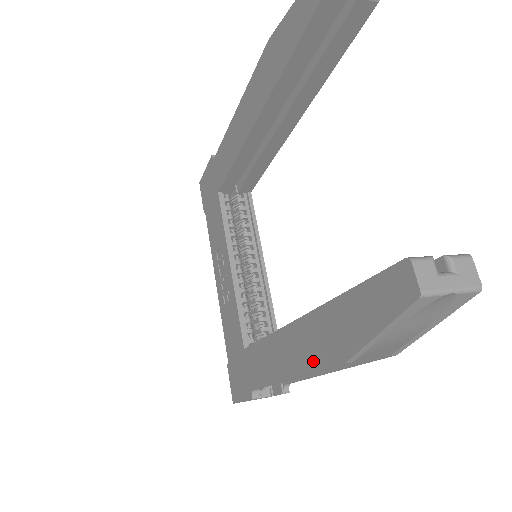
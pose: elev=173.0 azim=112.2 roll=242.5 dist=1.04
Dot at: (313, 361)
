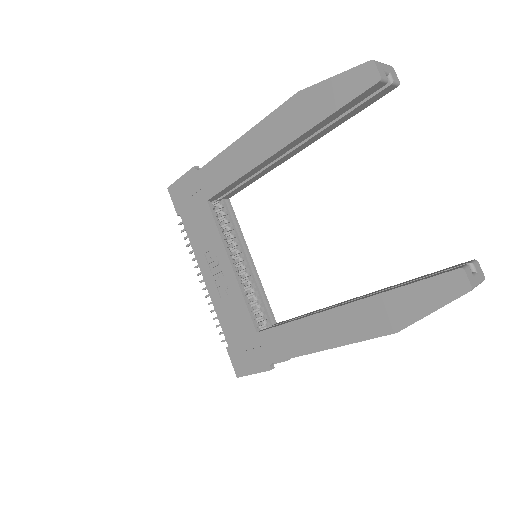
Dot at: (359, 334)
